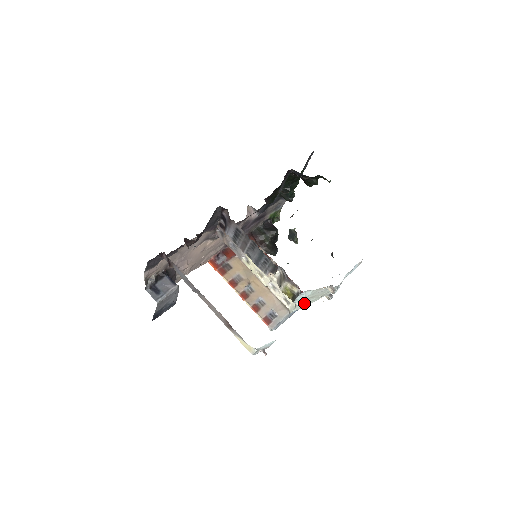
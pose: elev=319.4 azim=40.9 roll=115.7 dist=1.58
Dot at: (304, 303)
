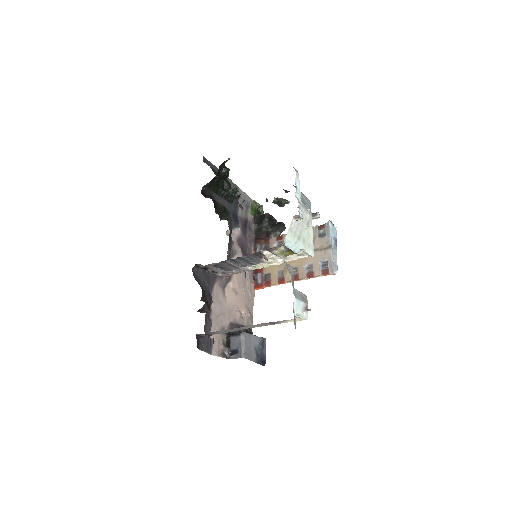
Dot at: (306, 243)
